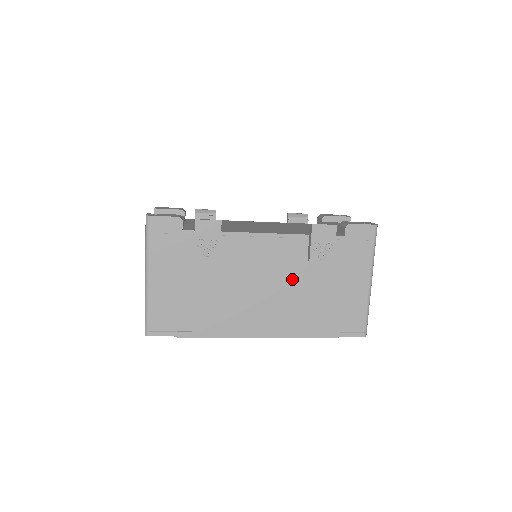
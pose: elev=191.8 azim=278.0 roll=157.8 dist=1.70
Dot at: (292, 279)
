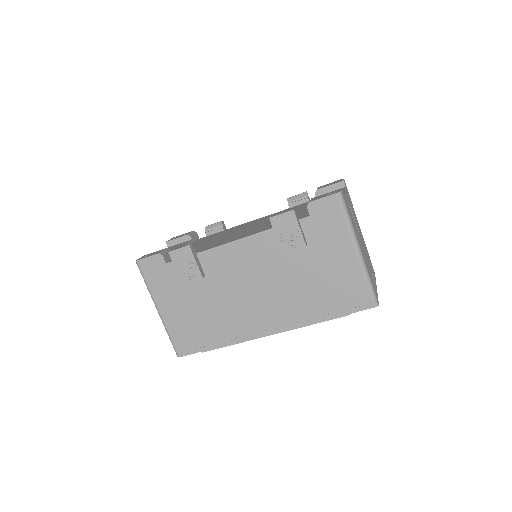
Dot at: (277, 274)
